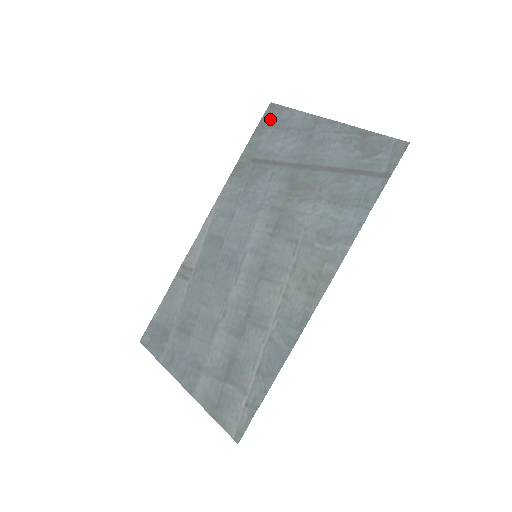
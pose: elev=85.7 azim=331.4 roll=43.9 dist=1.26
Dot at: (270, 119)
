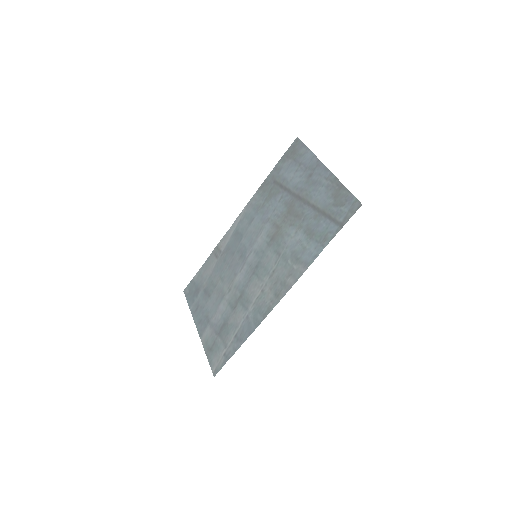
Dot at: (293, 151)
